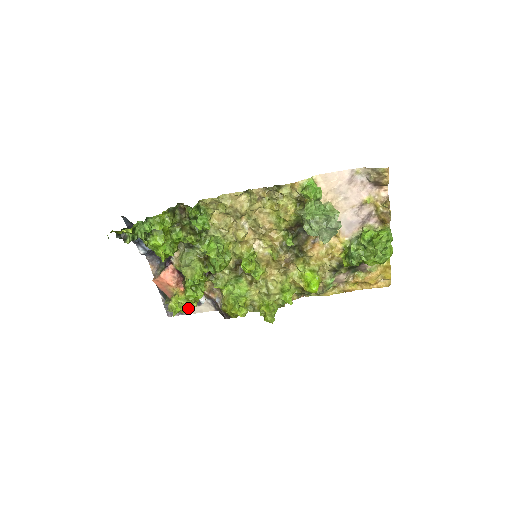
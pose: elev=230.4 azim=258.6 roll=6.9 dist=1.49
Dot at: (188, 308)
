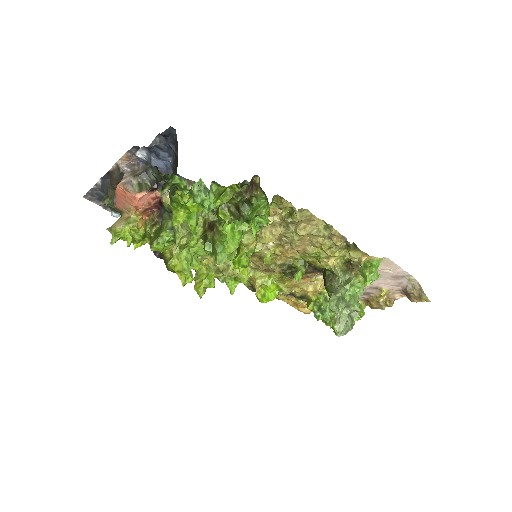
Dot at: (135, 243)
